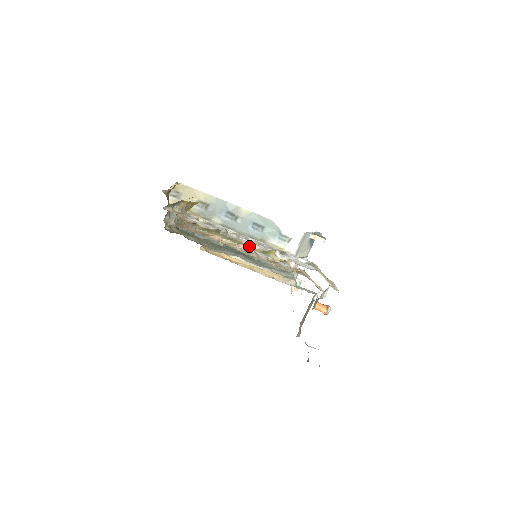
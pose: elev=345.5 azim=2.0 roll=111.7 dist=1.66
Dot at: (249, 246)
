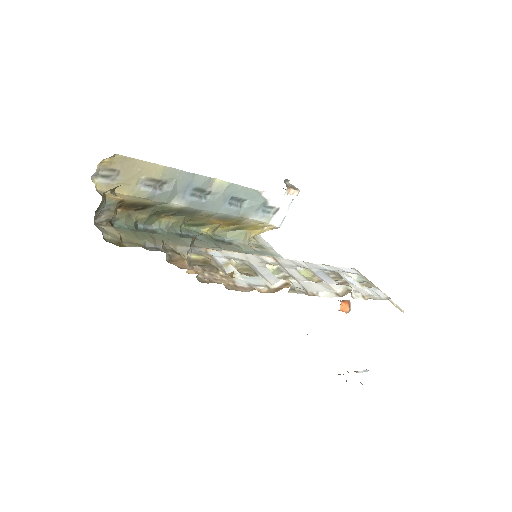
Dot at: (217, 225)
